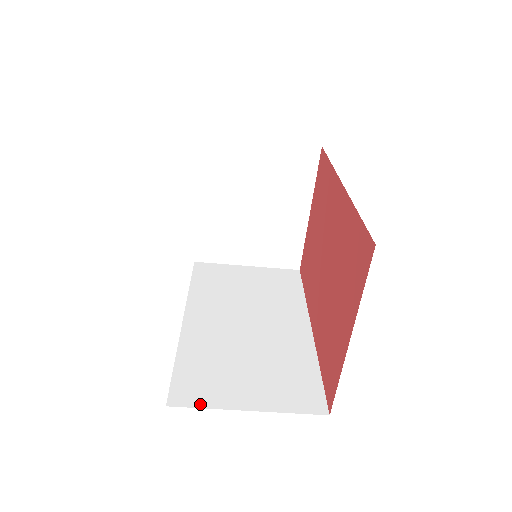
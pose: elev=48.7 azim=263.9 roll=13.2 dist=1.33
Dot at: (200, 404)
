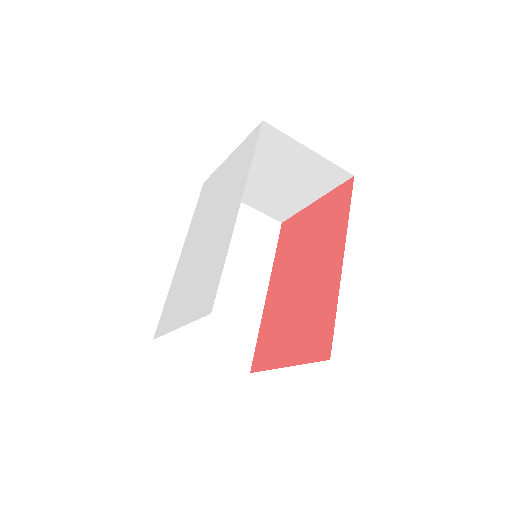
Dot at: (175, 344)
